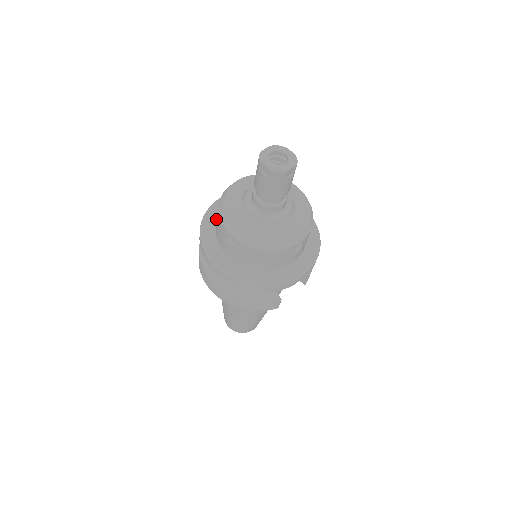
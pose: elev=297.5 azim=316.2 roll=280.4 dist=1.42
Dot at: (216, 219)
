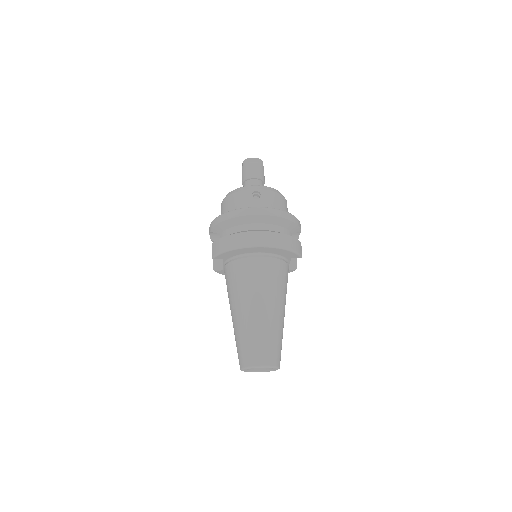
Dot at: occluded
